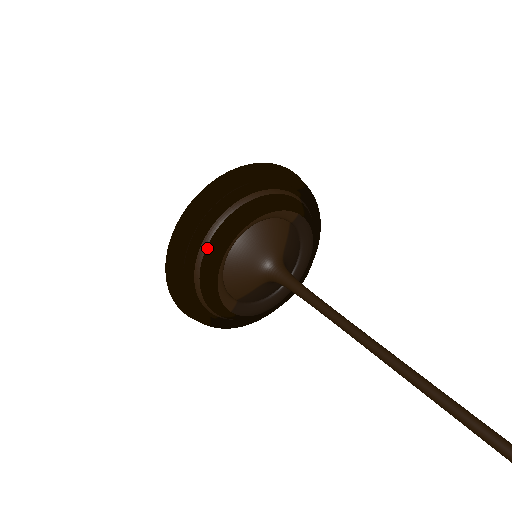
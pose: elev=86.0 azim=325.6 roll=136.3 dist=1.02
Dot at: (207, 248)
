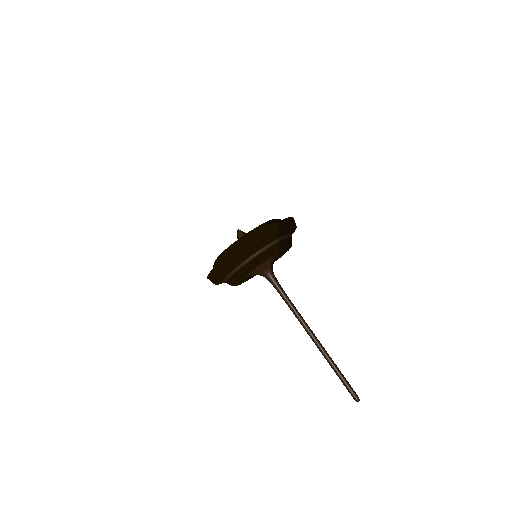
Dot at: (228, 280)
